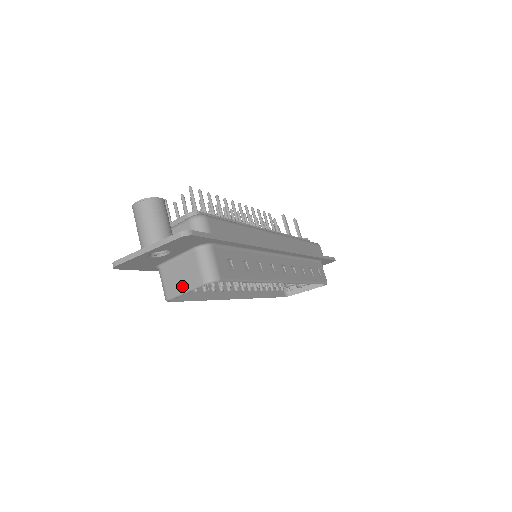
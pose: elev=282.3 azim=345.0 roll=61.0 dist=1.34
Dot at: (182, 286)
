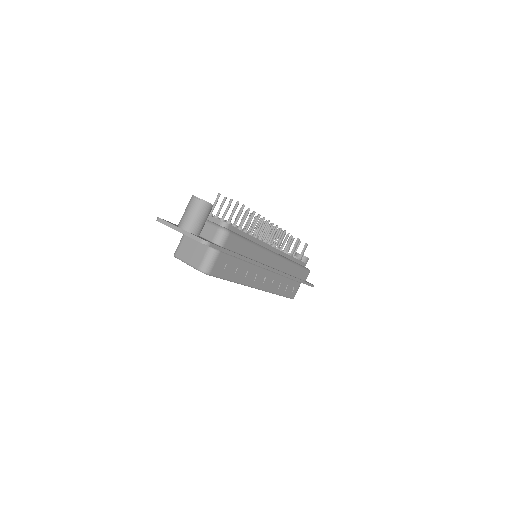
Dot at: (187, 258)
